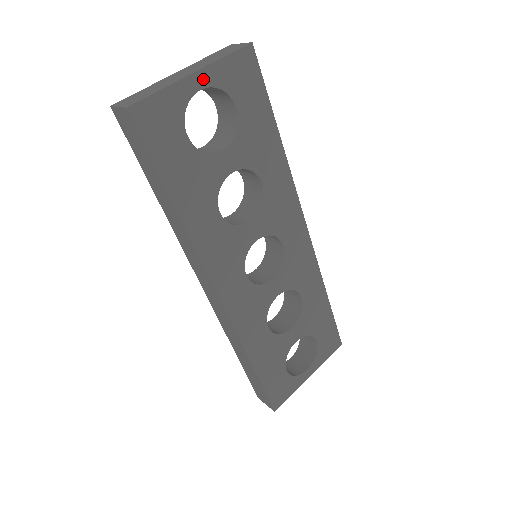
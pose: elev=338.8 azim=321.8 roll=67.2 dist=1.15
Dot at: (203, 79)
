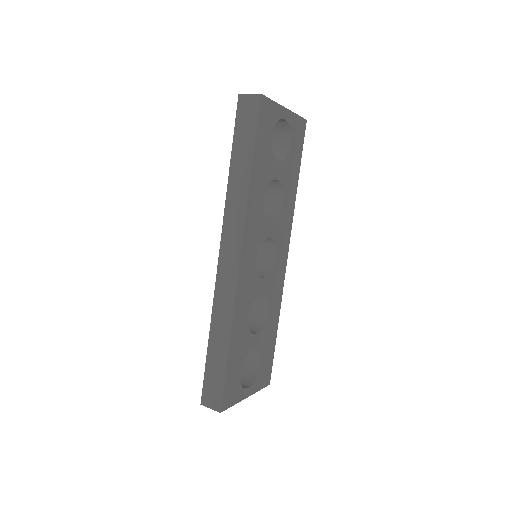
Dot at: (287, 115)
